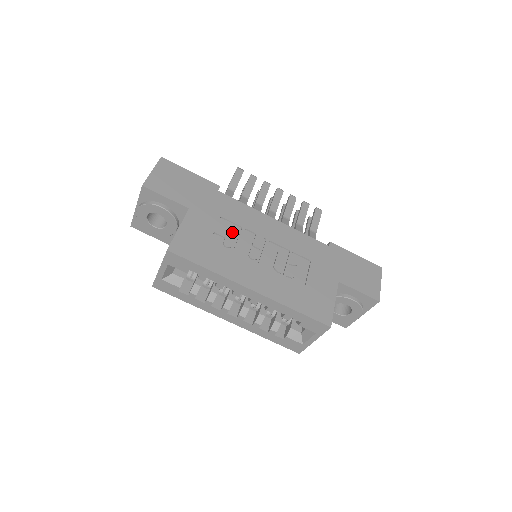
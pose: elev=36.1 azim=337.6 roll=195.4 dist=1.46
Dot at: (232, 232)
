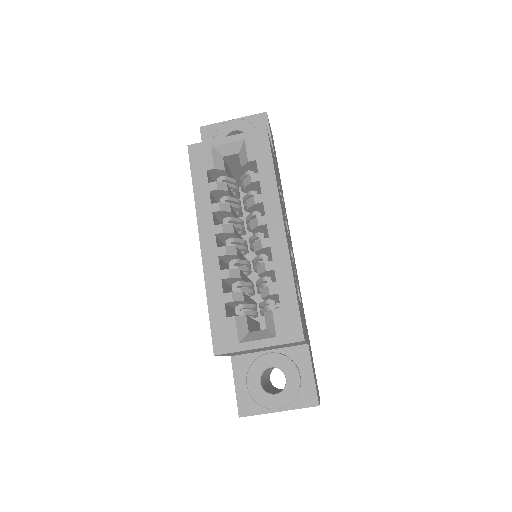
Dot at: occluded
